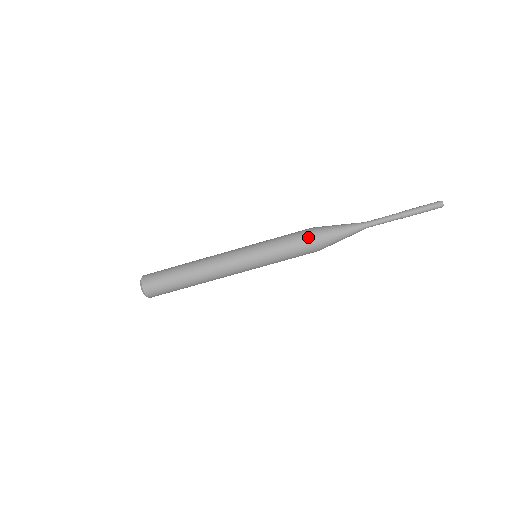
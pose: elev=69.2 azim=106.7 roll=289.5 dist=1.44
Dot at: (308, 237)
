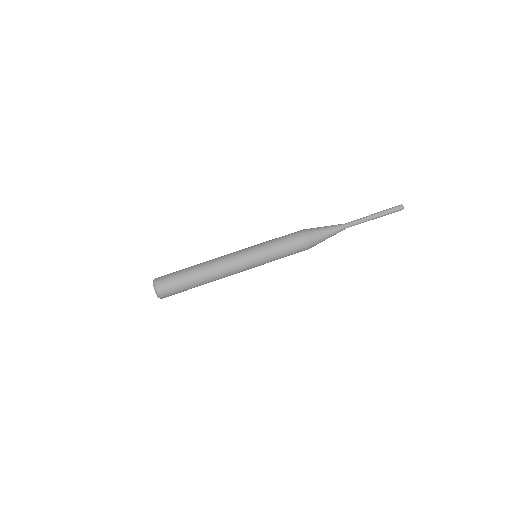
Dot at: (302, 240)
